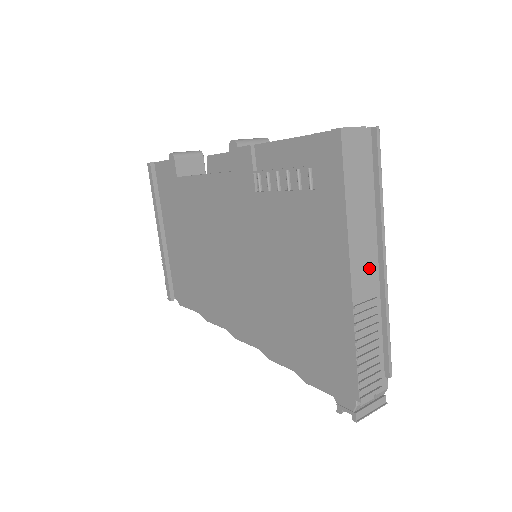
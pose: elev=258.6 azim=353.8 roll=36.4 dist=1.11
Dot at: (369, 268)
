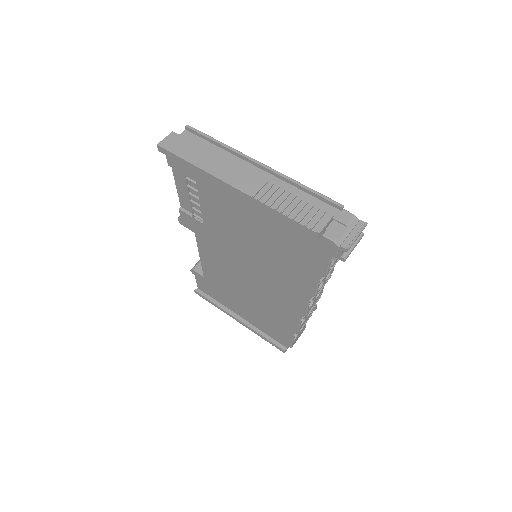
Dot at: (245, 174)
